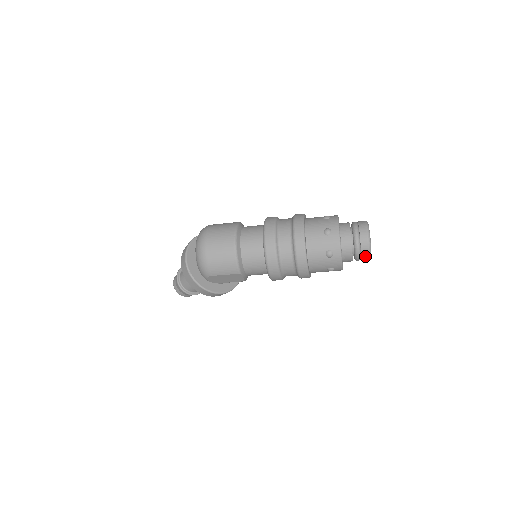
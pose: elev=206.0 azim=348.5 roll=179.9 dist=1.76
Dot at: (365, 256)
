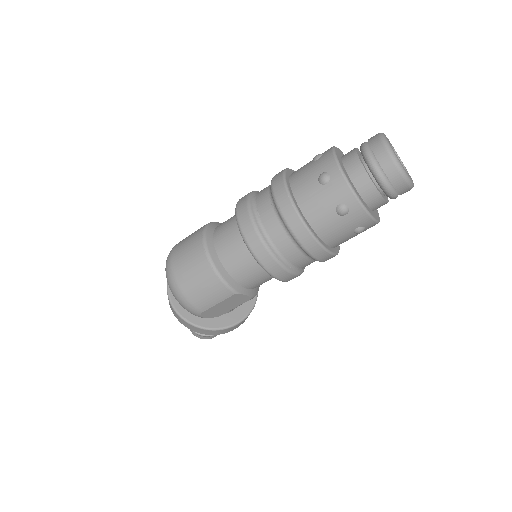
Dot at: (401, 186)
